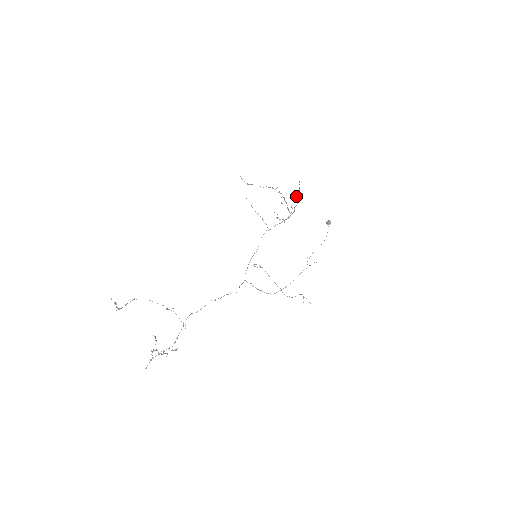
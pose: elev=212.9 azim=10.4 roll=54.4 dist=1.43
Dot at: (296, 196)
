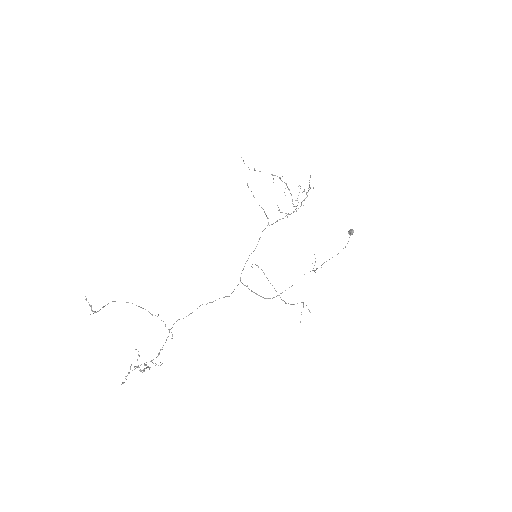
Dot at: (304, 189)
